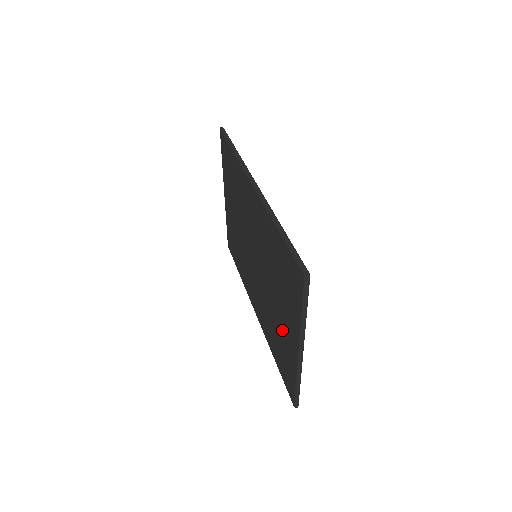
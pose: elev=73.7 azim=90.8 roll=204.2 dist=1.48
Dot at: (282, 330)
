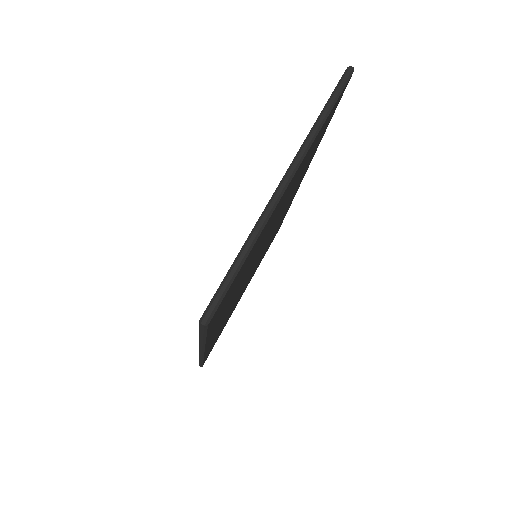
Dot at: occluded
